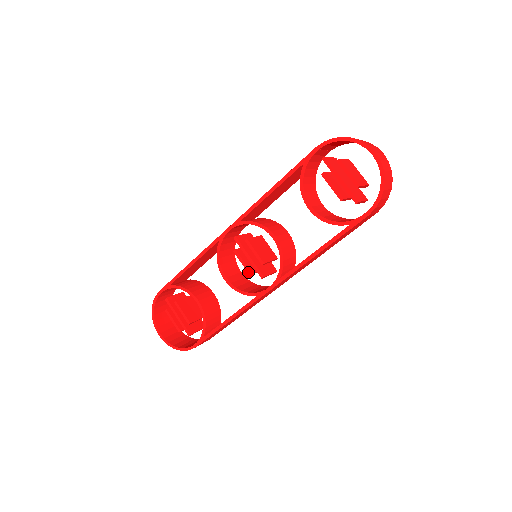
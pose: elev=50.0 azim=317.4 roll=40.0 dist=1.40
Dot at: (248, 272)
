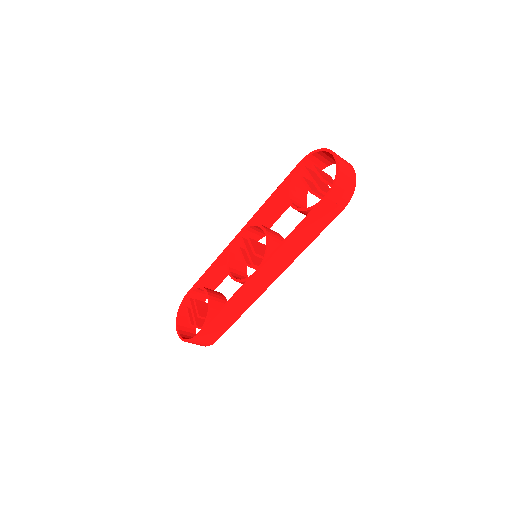
Dot at: (244, 263)
